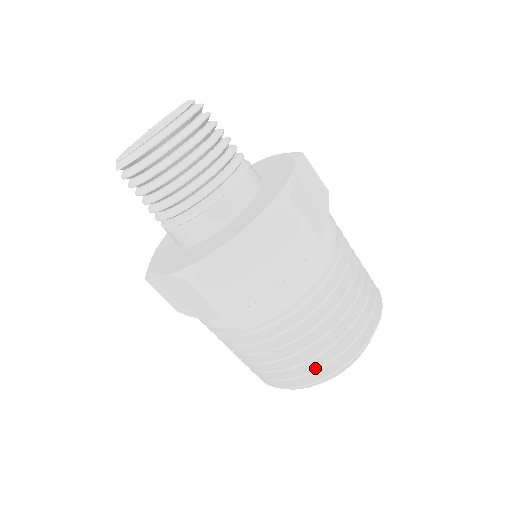
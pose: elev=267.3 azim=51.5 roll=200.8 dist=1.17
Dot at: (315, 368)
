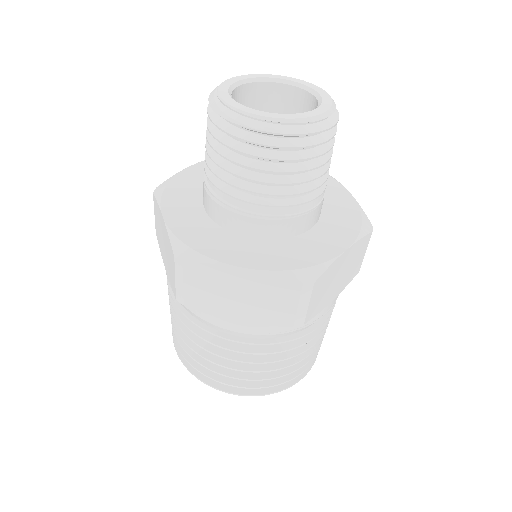
Dot at: (212, 377)
